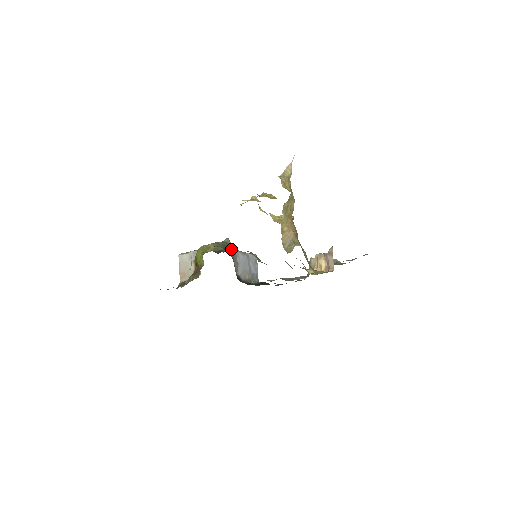
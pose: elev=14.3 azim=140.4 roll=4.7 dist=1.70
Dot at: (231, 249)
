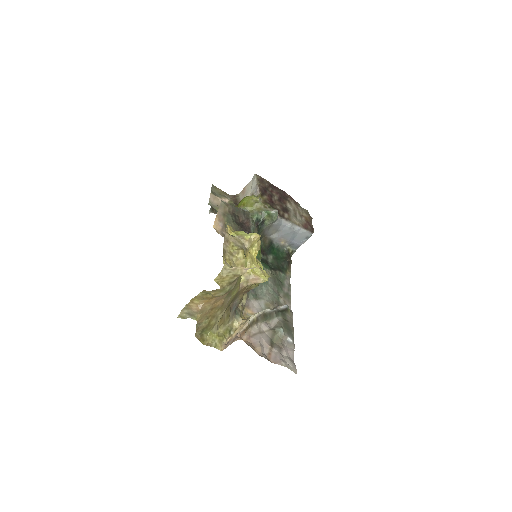
Dot at: (271, 221)
